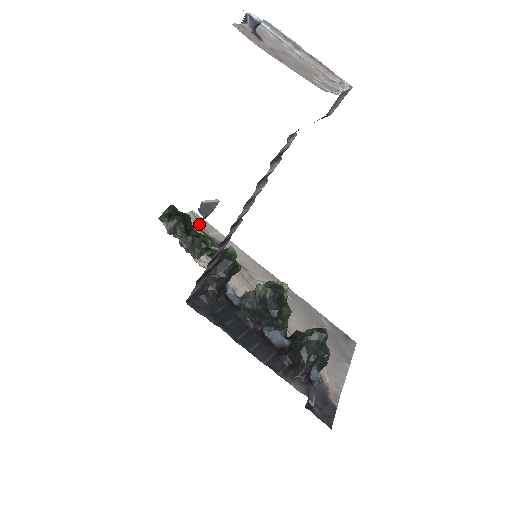
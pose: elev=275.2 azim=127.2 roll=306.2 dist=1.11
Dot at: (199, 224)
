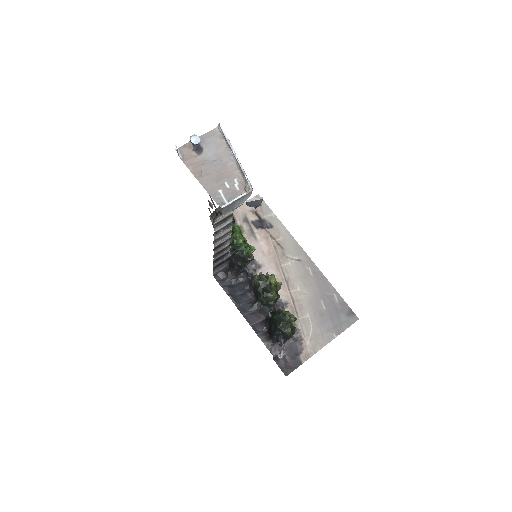
Dot at: (258, 208)
